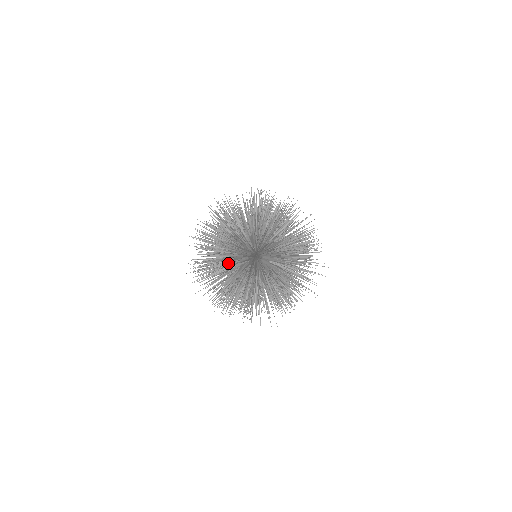
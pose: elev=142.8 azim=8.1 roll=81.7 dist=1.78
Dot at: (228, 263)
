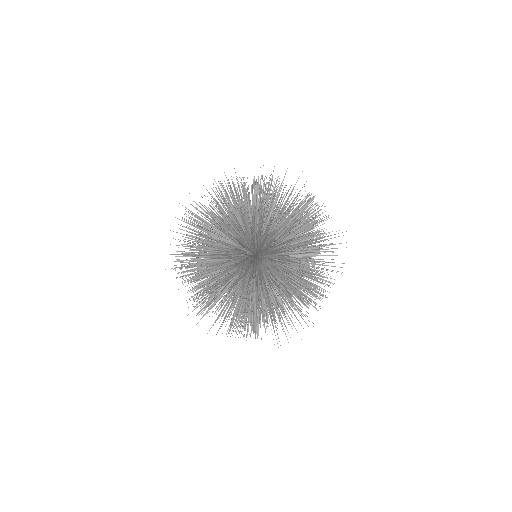
Dot at: occluded
